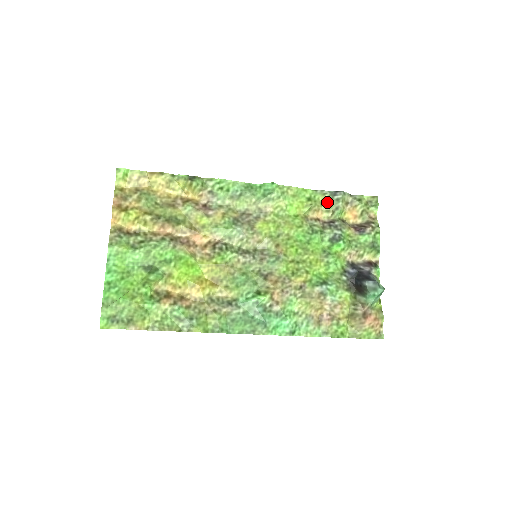
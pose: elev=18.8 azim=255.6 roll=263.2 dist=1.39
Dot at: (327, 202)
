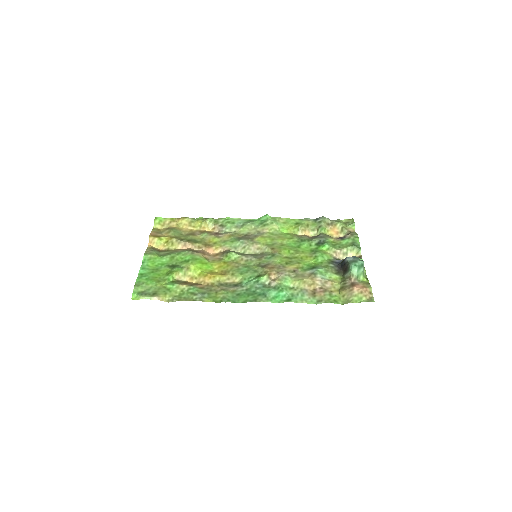
Dot at: (312, 224)
